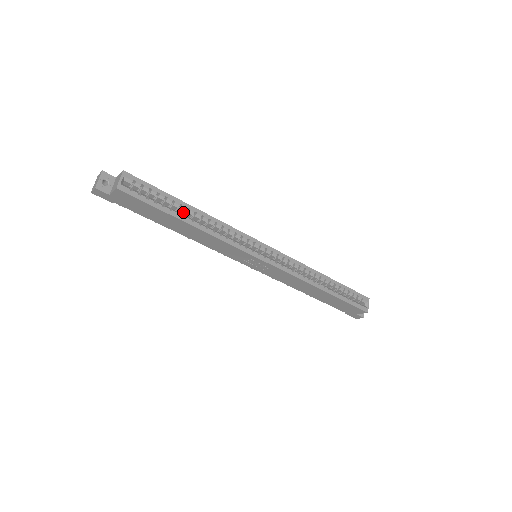
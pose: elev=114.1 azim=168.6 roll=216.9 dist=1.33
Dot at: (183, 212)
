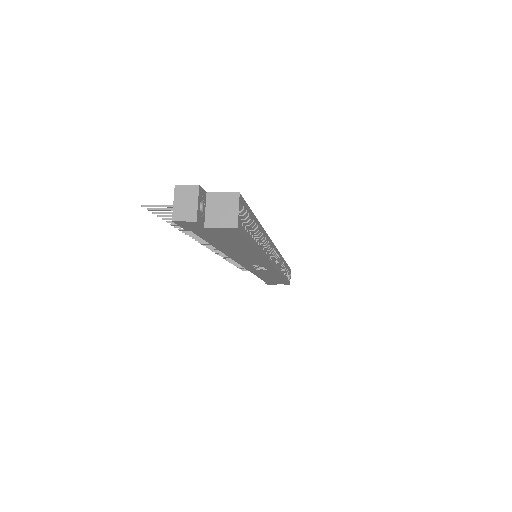
Dot at: occluded
